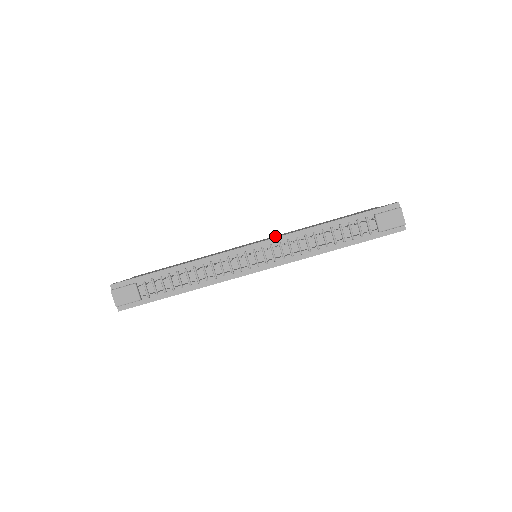
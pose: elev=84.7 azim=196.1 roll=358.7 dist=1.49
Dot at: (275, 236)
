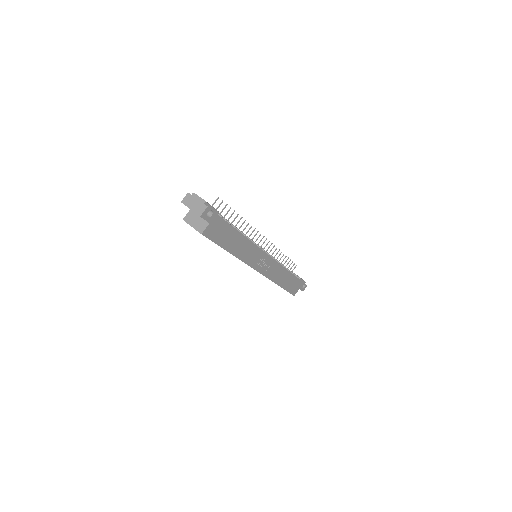
Dot at: occluded
